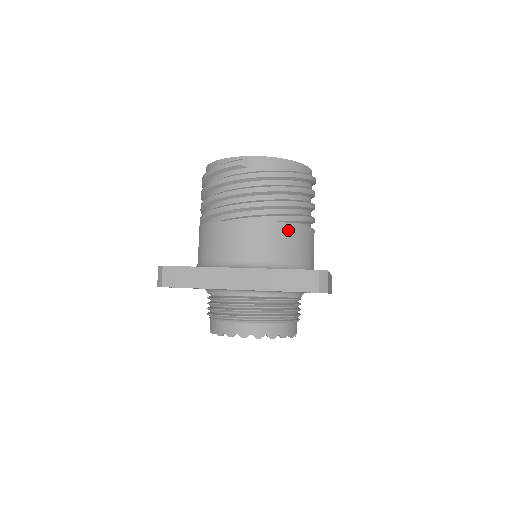
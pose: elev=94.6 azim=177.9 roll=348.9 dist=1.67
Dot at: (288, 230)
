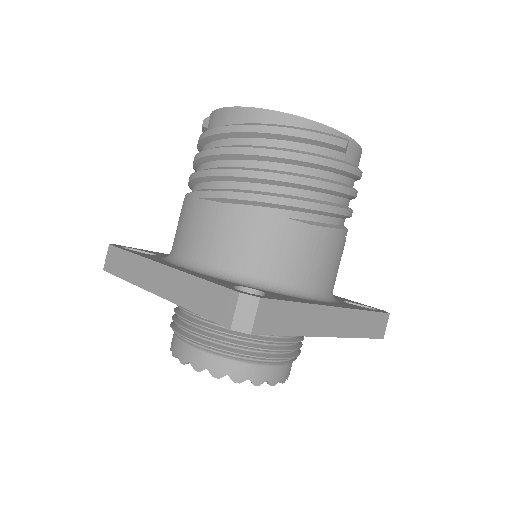
Dot at: occluded
